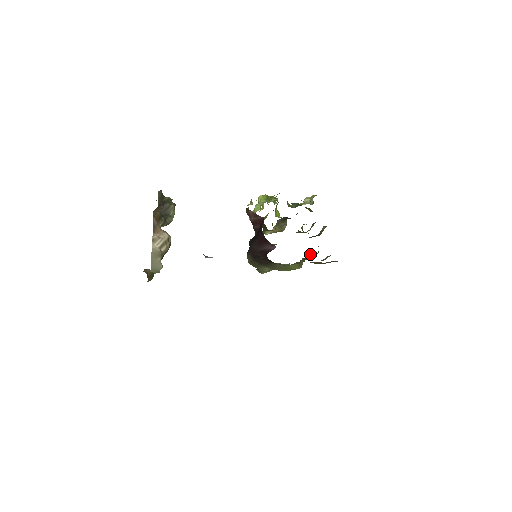
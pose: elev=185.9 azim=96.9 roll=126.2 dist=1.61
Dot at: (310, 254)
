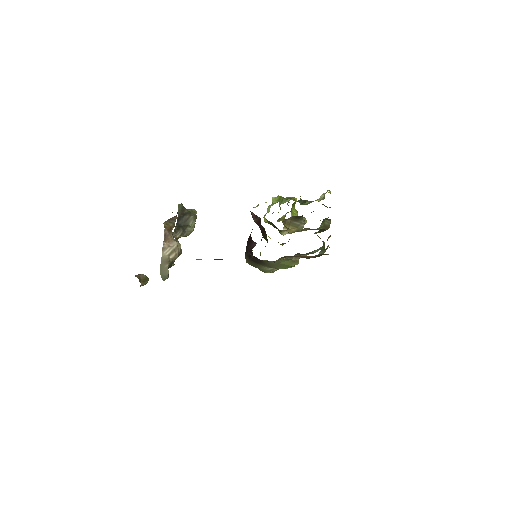
Dot at: occluded
